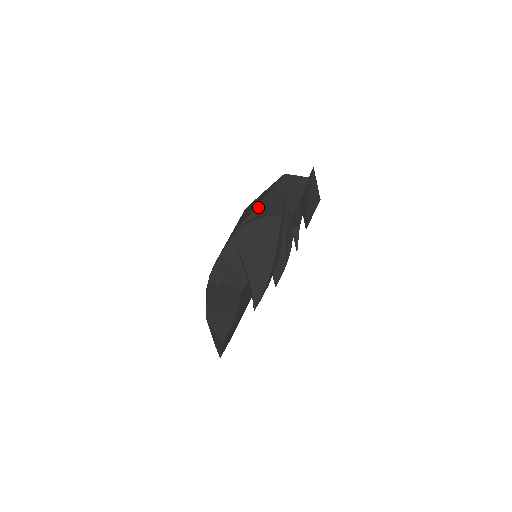
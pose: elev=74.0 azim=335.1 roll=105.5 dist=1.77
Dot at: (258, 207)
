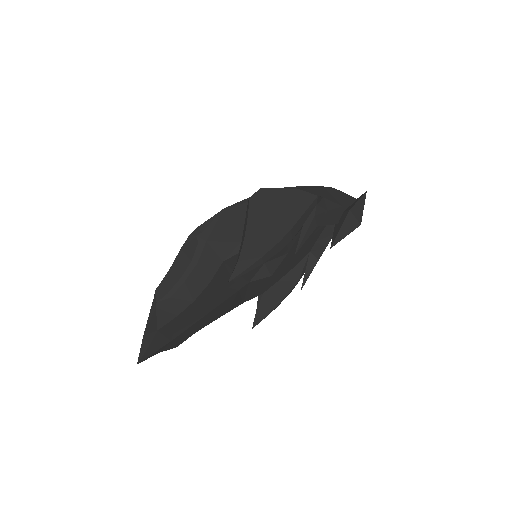
Dot at: (292, 188)
